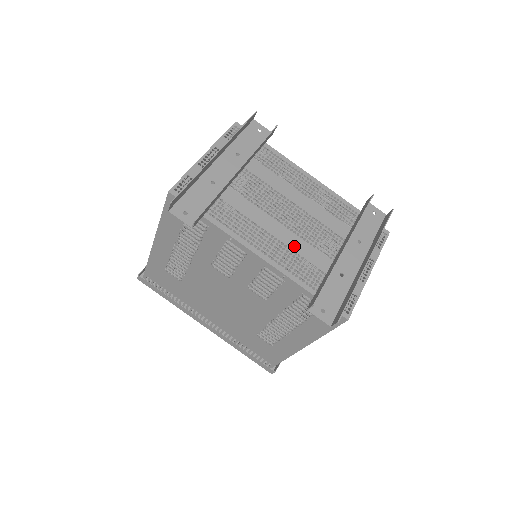
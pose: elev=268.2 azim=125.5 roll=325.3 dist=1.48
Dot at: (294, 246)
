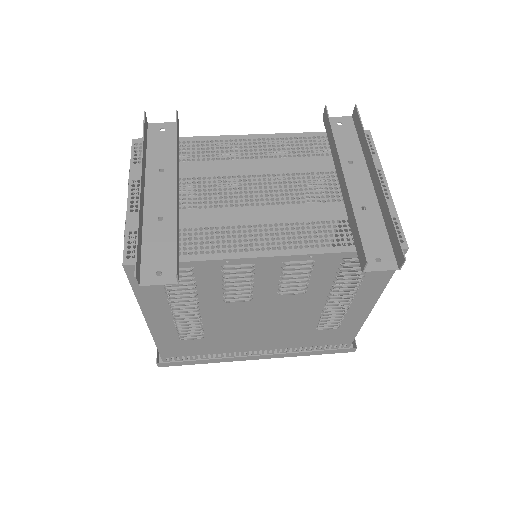
Dot at: (294, 218)
